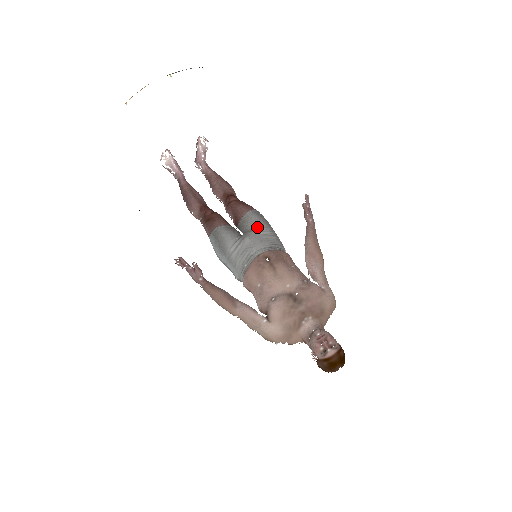
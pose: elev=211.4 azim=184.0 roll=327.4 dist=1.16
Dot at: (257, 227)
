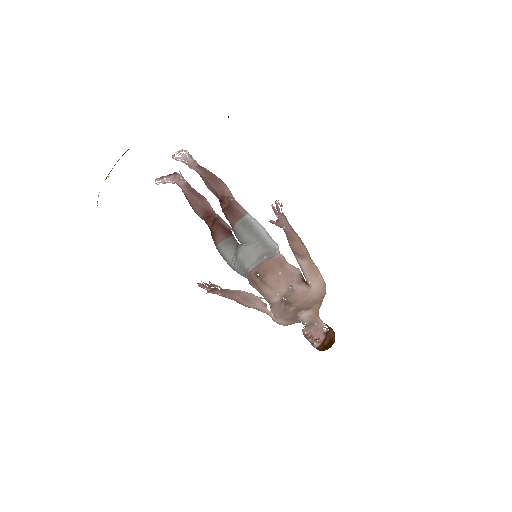
Dot at: (245, 241)
